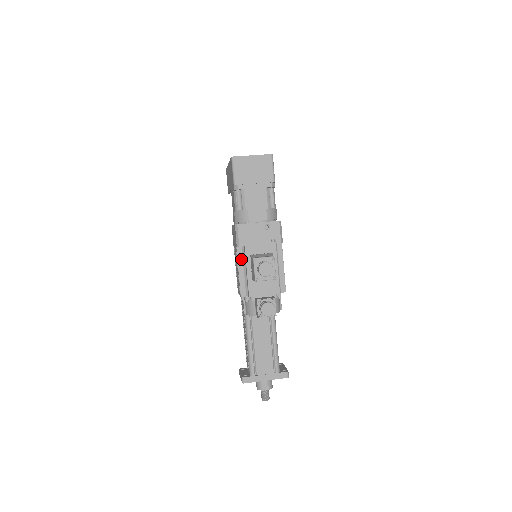
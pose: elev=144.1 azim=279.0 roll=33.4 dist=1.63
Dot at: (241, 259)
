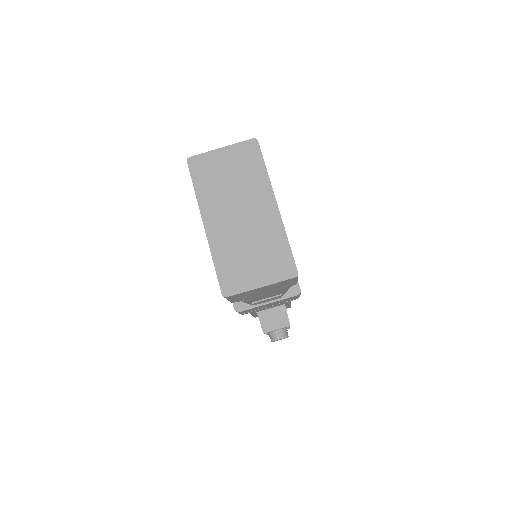
Dot at: occluded
